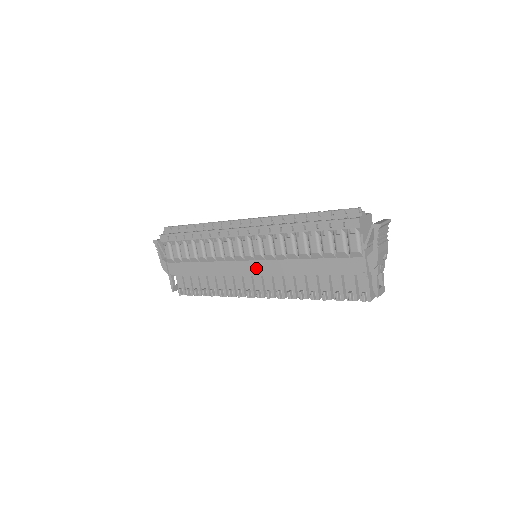
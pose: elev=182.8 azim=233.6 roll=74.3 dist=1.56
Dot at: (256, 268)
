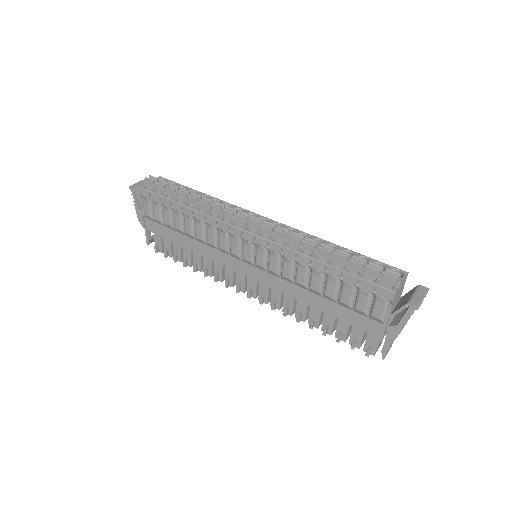
Dot at: (254, 274)
